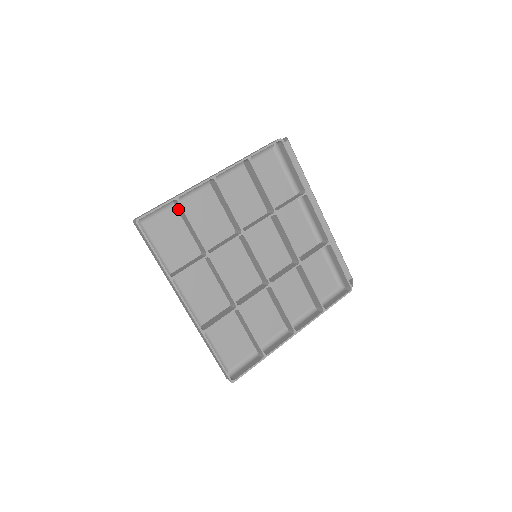
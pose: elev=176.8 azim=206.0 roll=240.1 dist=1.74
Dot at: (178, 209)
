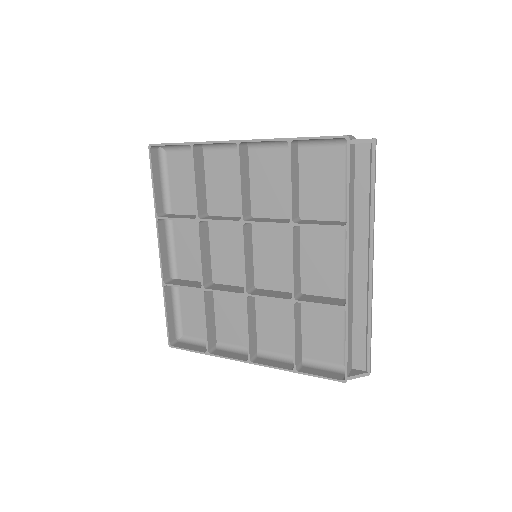
Dot at: (200, 157)
